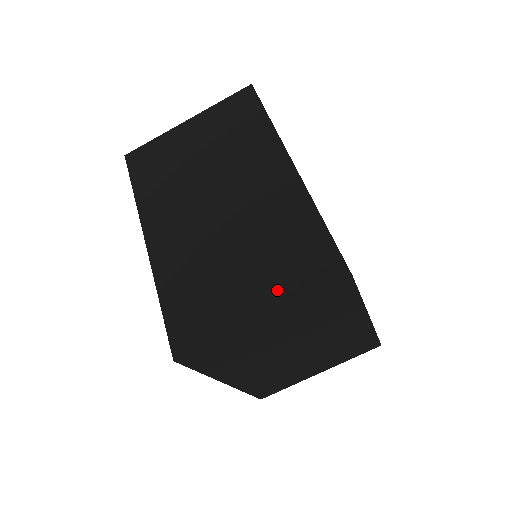
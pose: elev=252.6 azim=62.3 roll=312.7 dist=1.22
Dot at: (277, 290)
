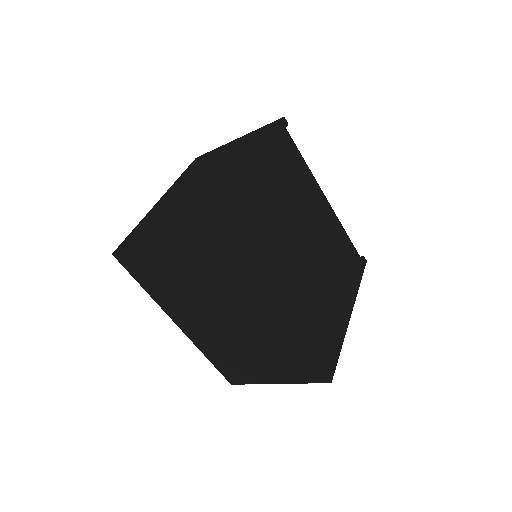
Dot at: (284, 376)
